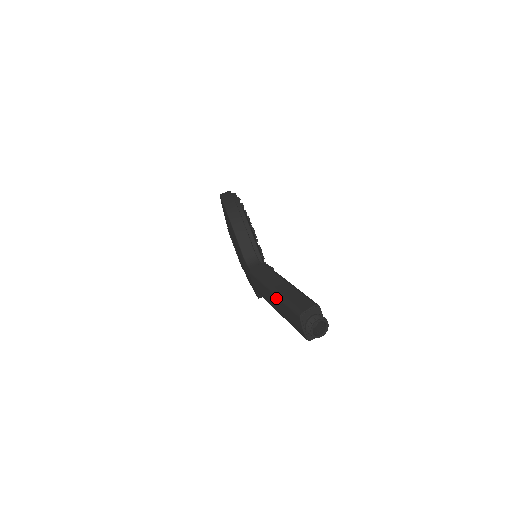
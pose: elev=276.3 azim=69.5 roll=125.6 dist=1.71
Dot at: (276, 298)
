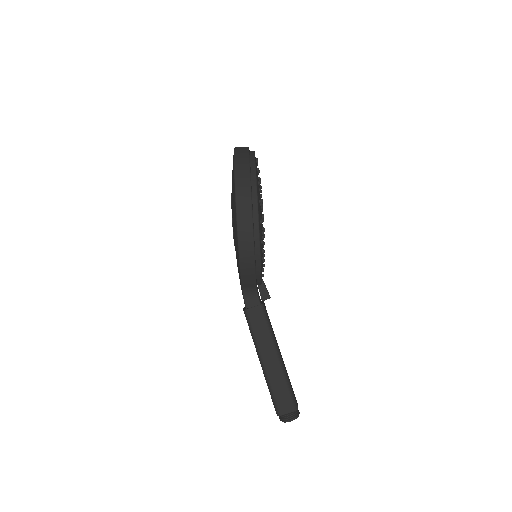
Dot at: occluded
